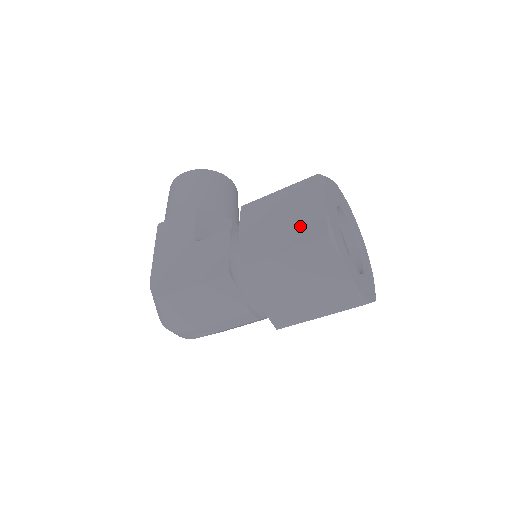
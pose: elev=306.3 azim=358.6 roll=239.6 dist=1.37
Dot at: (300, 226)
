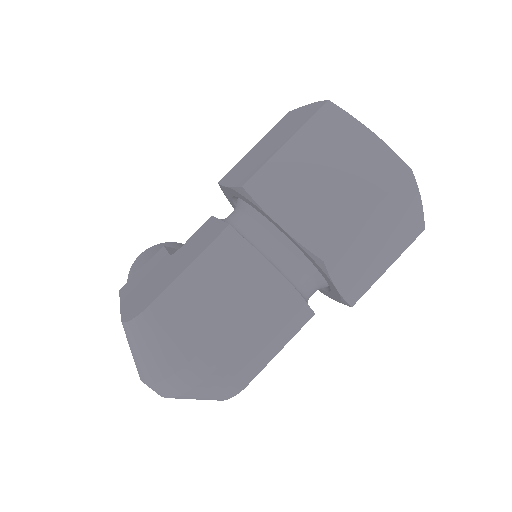
Dot at: (293, 126)
